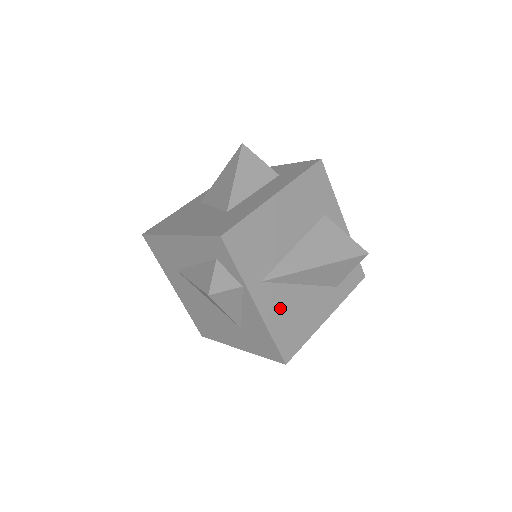
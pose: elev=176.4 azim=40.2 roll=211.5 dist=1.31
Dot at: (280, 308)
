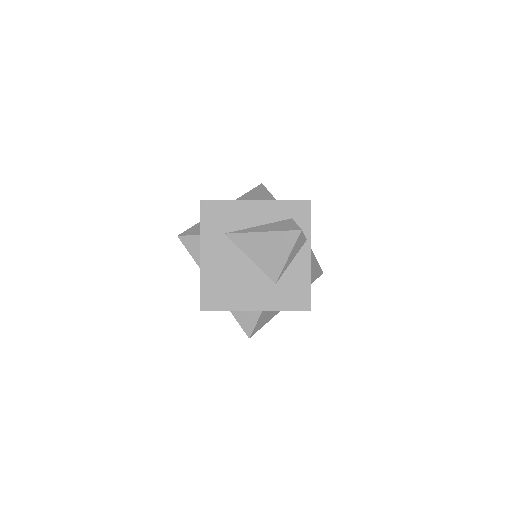
Dot at: occluded
